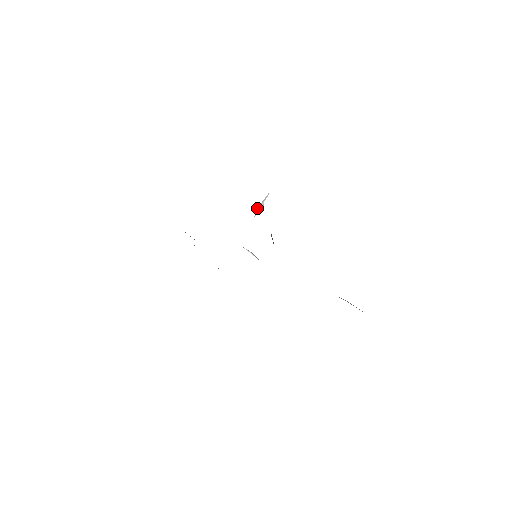
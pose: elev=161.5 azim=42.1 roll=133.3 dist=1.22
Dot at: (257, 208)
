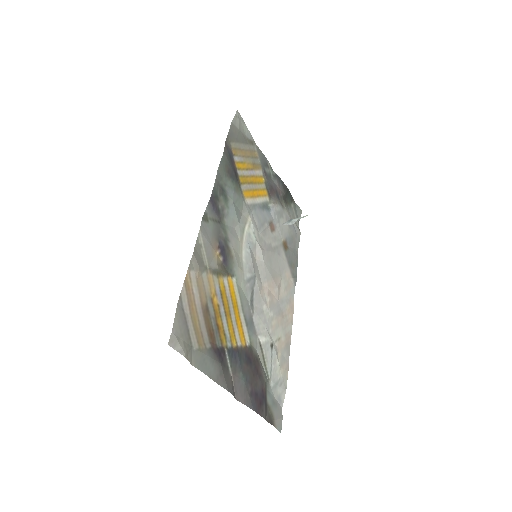
Dot at: (289, 220)
